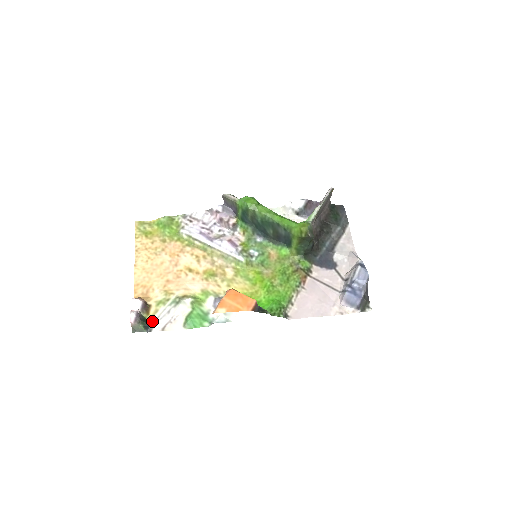
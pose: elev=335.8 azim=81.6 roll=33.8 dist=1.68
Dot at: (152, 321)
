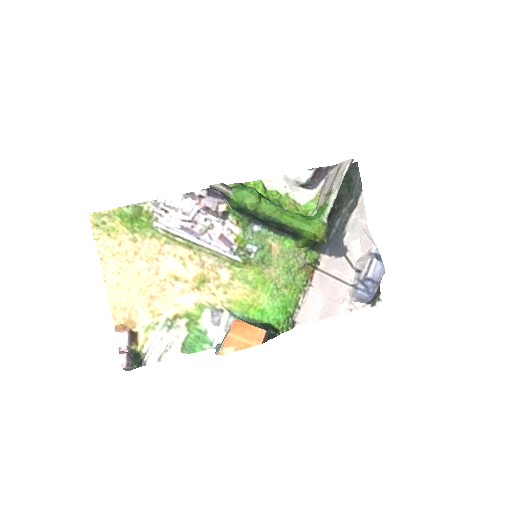
Dot at: (144, 352)
